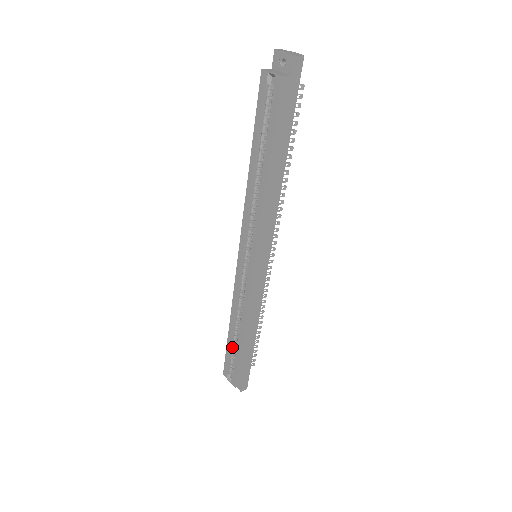
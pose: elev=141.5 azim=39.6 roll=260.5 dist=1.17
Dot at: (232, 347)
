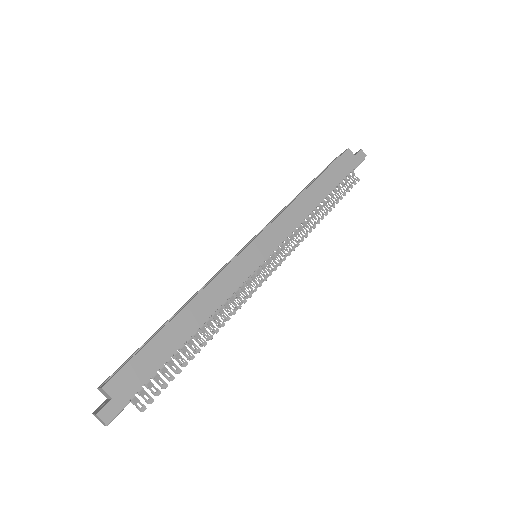
Dot at: occluded
